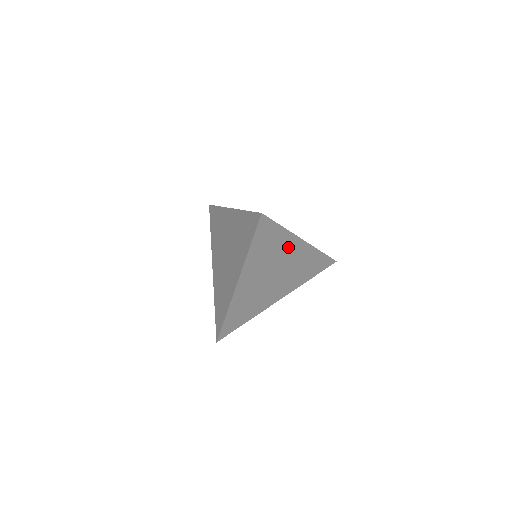
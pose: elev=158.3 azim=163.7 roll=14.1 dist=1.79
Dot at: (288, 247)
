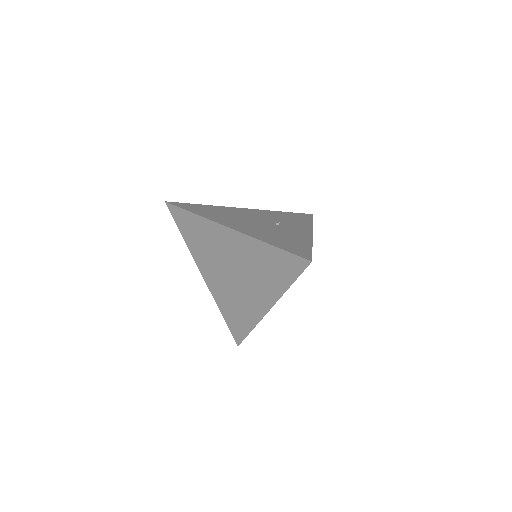
Dot at: occluded
